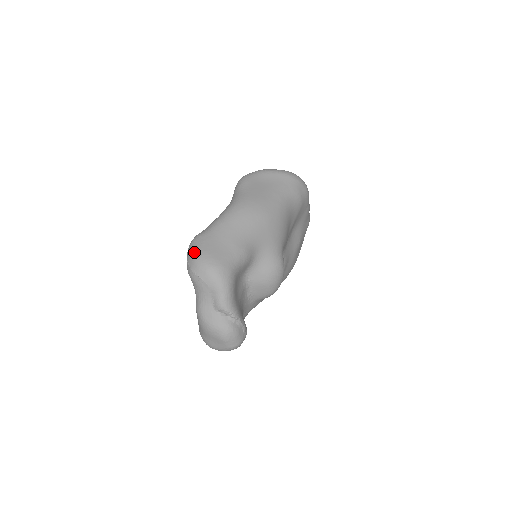
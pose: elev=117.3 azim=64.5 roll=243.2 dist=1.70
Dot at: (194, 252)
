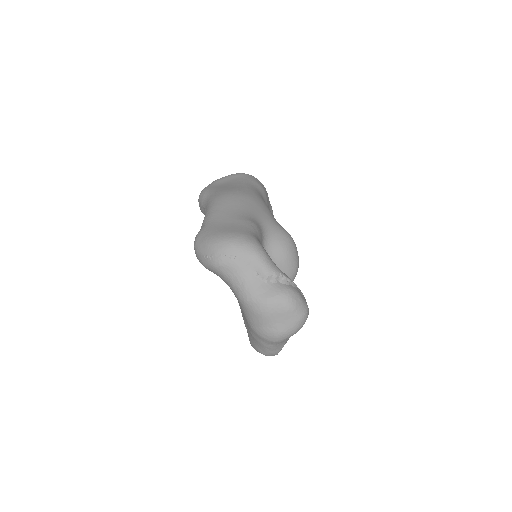
Dot at: (206, 242)
